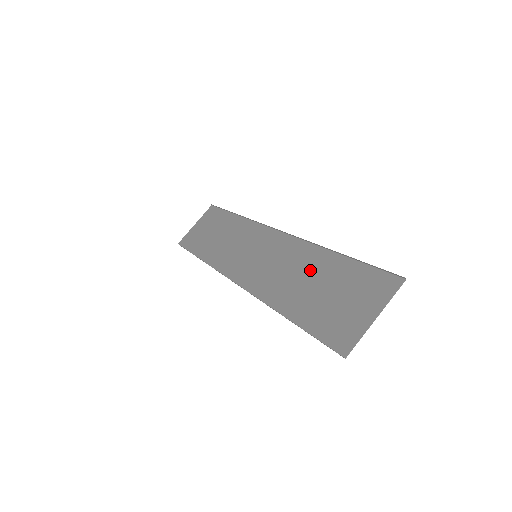
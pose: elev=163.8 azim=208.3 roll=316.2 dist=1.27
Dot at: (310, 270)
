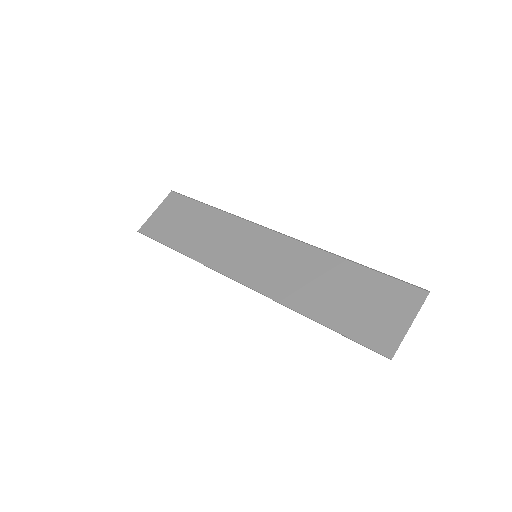
Dot at: (328, 276)
